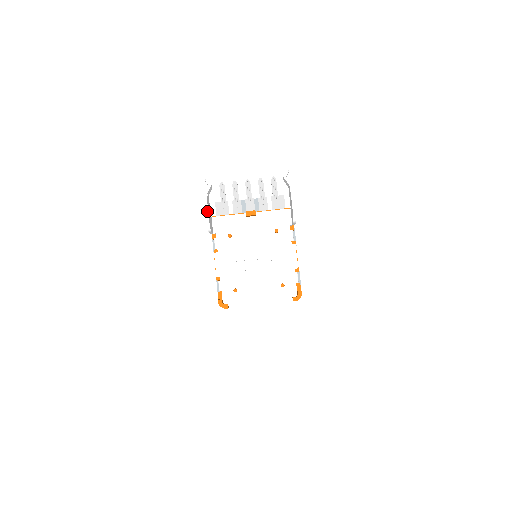
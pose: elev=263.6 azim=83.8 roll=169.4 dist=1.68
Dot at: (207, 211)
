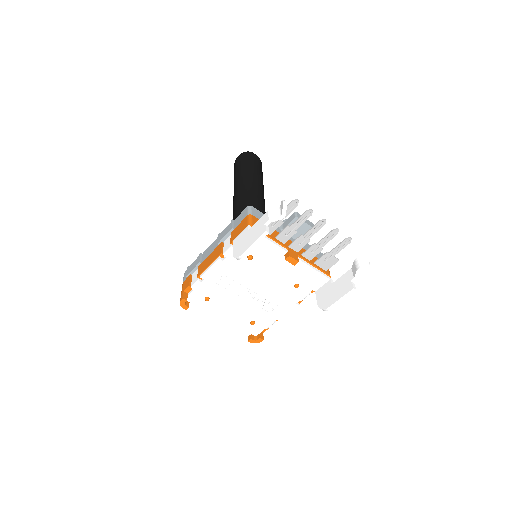
Dot at: (252, 248)
